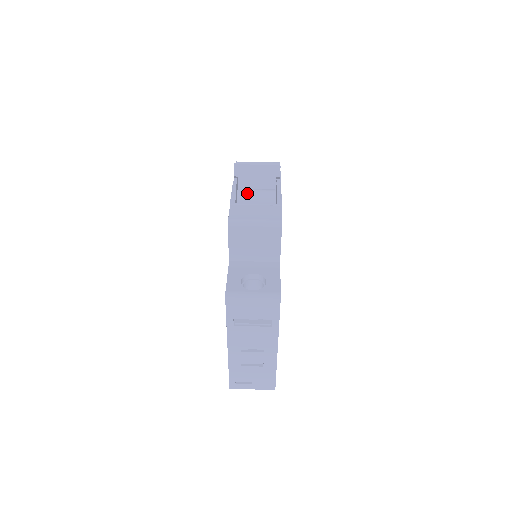
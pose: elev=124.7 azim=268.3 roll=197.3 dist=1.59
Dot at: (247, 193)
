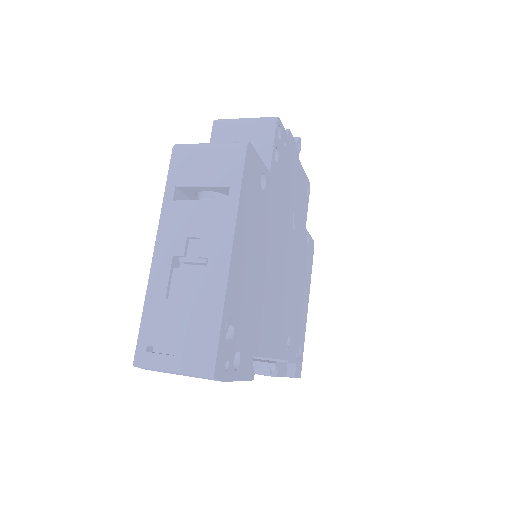
Dot at: occluded
